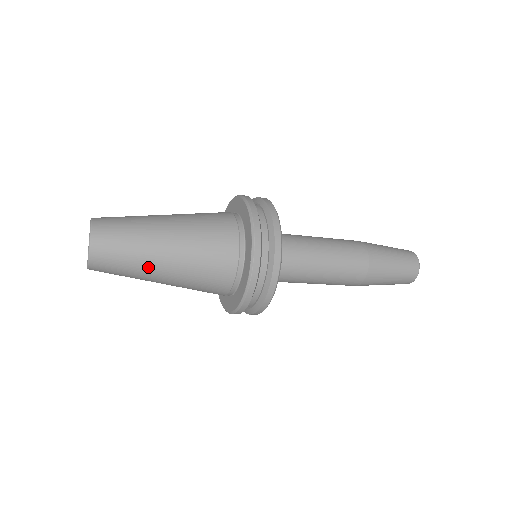
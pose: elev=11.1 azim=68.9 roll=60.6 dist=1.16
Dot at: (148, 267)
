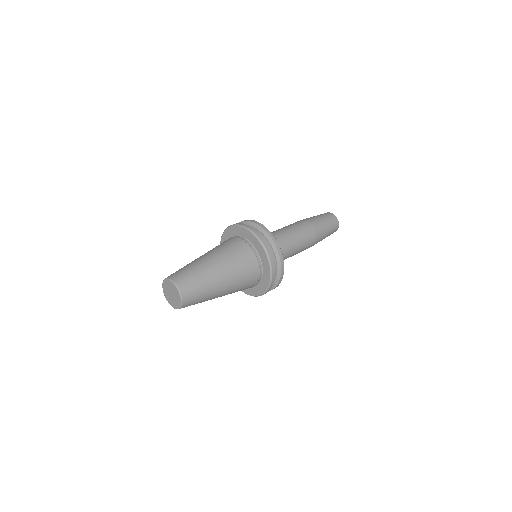
Dot at: occluded
